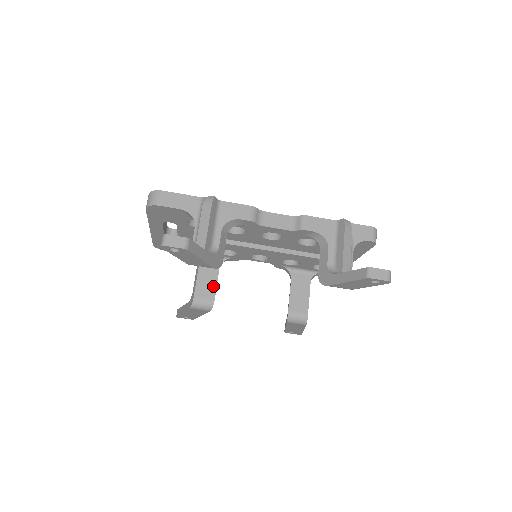
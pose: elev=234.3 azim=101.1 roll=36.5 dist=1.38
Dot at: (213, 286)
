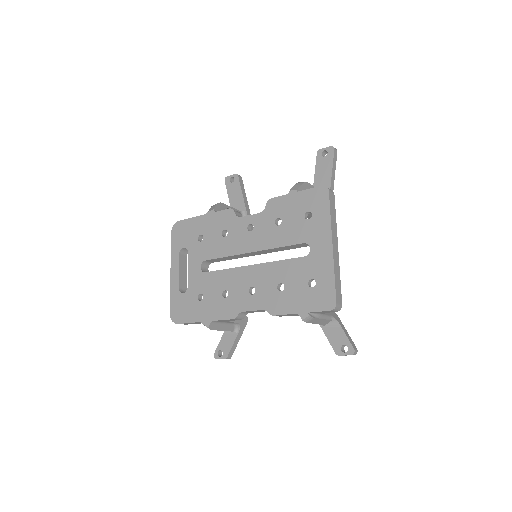
Dot at: occluded
